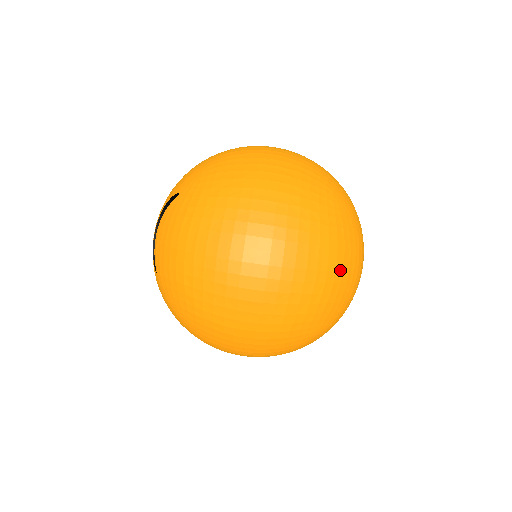
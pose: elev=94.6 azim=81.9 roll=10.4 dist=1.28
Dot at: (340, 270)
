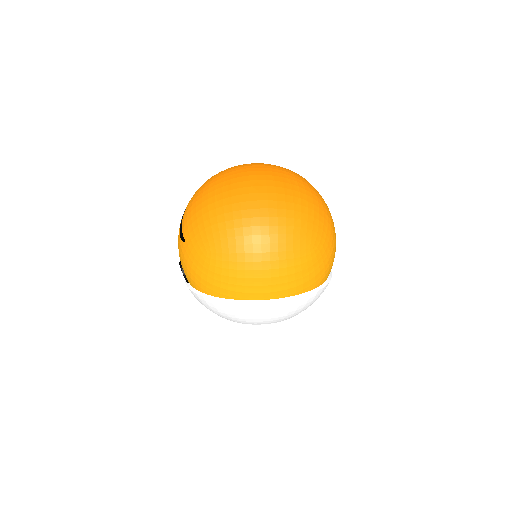
Dot at: (316, 200)
